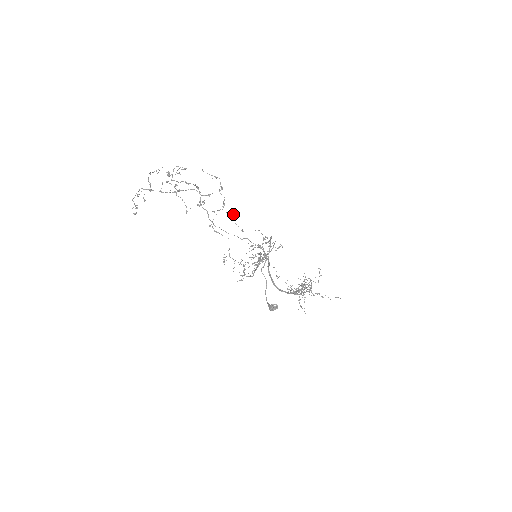
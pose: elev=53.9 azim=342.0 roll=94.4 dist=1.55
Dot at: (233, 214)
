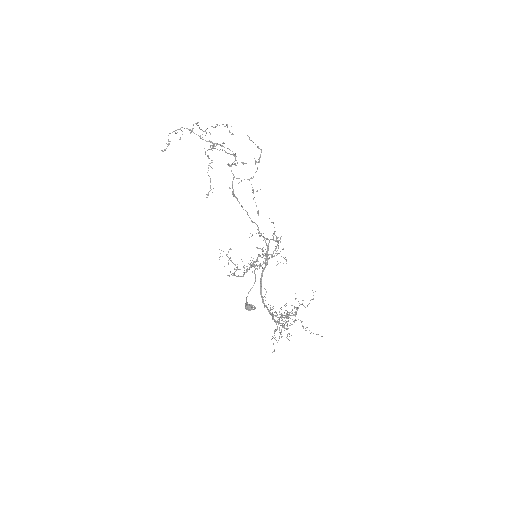
Dot at: (257, 191)
